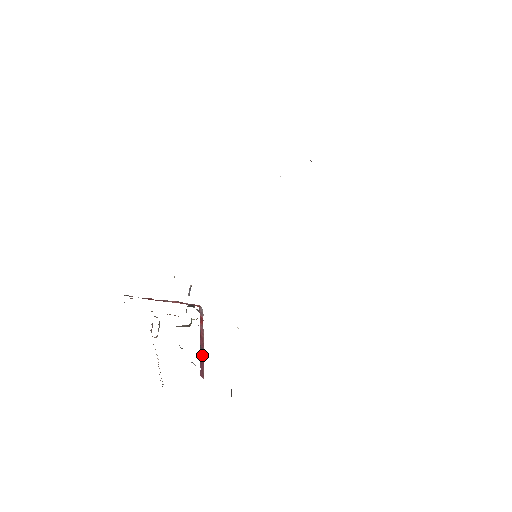
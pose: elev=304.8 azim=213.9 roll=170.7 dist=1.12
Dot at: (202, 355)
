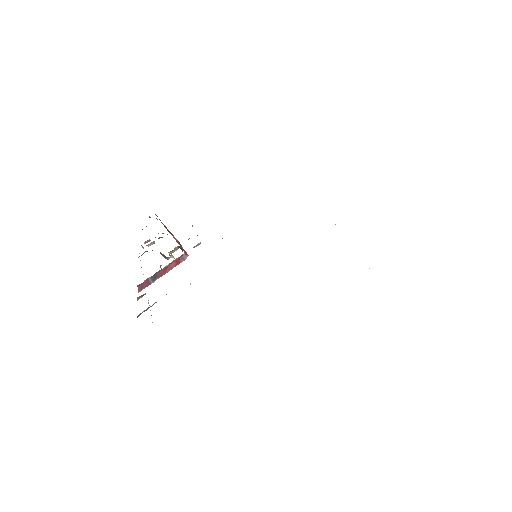
Dot at: (153, 279)
